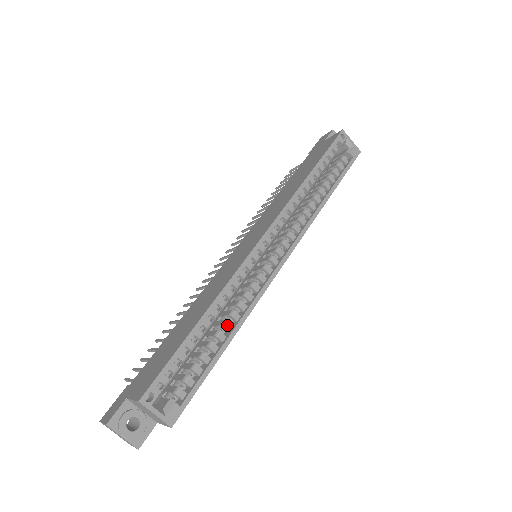
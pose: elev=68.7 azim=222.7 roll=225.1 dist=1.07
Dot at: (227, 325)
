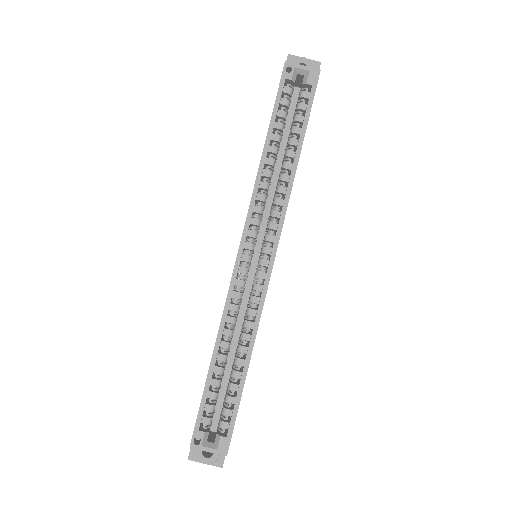
Dot at: (241, 349)
